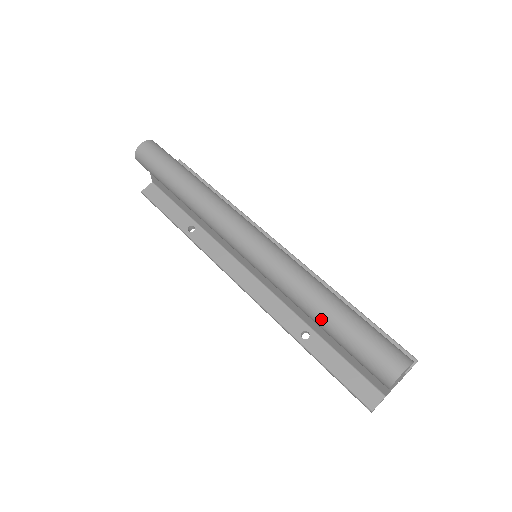
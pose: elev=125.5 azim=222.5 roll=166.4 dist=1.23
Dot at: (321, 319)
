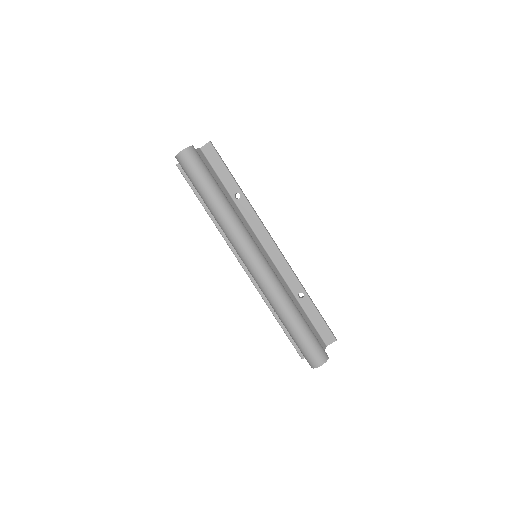
Dot at: (285, 325)
